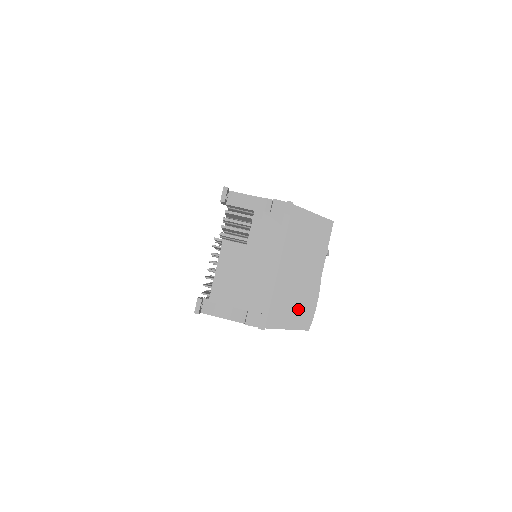
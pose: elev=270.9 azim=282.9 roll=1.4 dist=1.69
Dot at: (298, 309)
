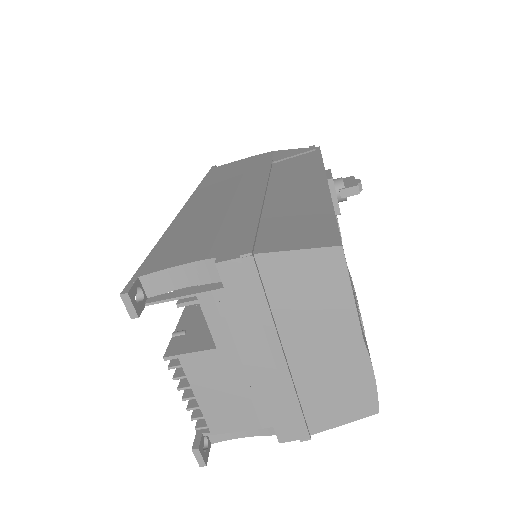
Dot at: (347, 395)
